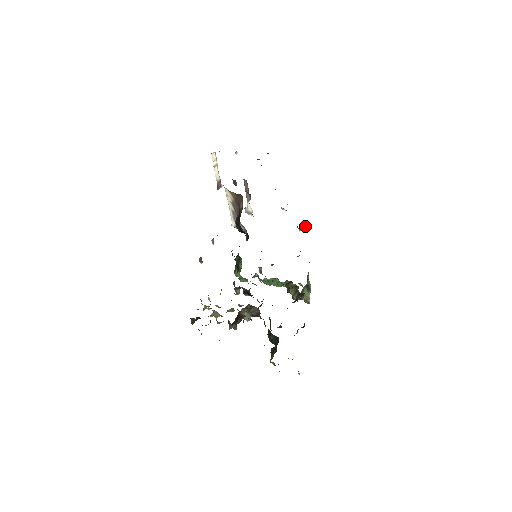
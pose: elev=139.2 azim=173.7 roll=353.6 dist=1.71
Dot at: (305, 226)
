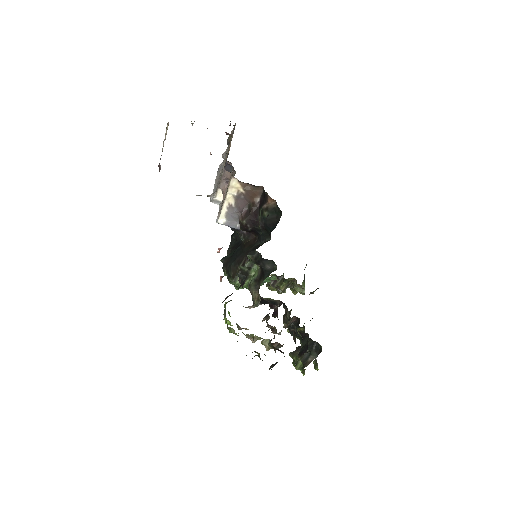
Dot at: occluded
